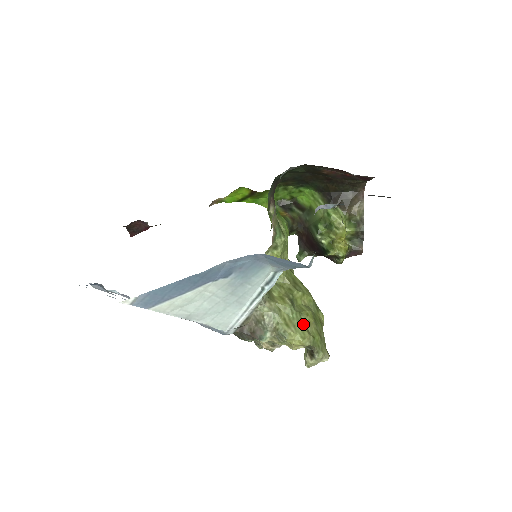
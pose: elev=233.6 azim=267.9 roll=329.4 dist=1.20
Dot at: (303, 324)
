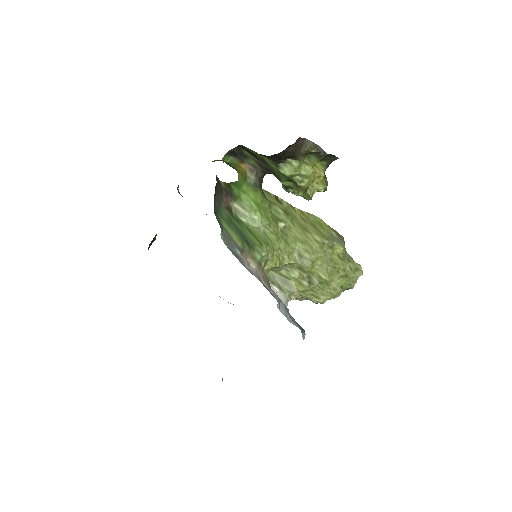
Dot at: (327, 288)
